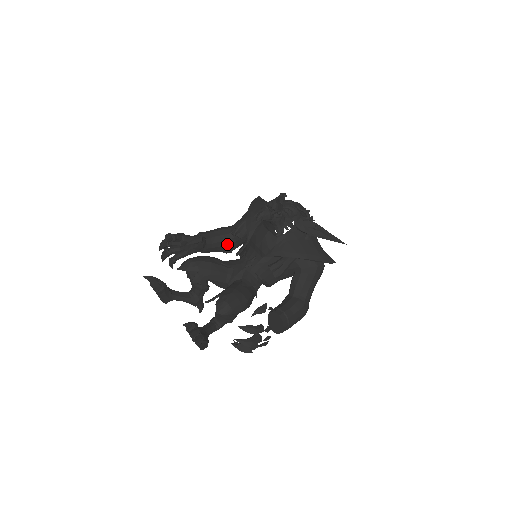
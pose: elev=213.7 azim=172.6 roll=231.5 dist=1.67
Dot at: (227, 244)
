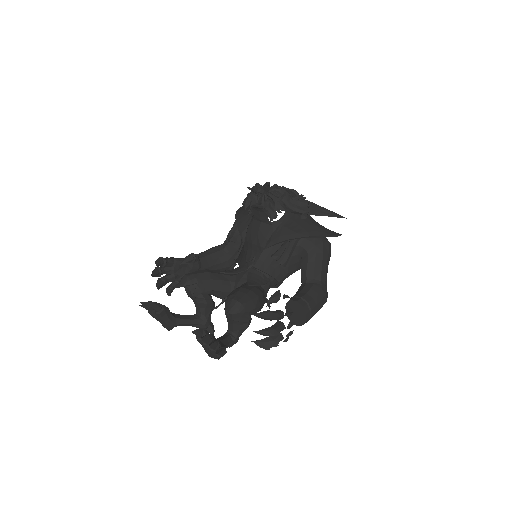
Dot at: (224, 260)
